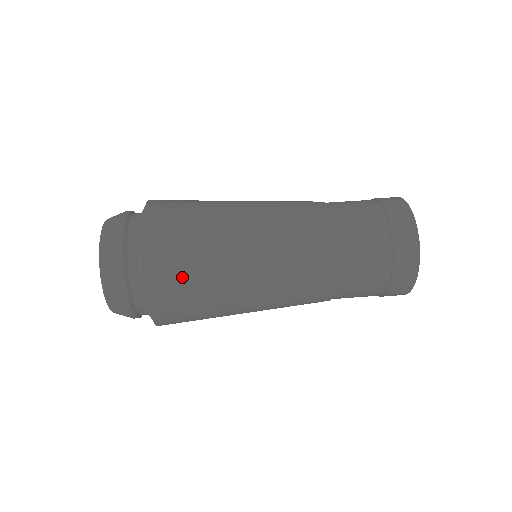
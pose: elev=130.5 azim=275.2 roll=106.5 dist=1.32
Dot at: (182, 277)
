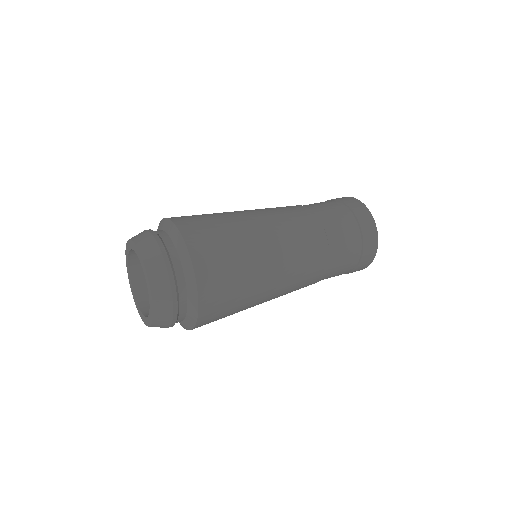
Dot at: (205, 223)
